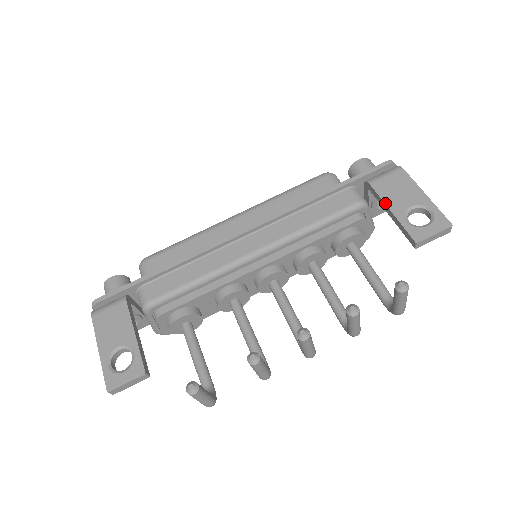
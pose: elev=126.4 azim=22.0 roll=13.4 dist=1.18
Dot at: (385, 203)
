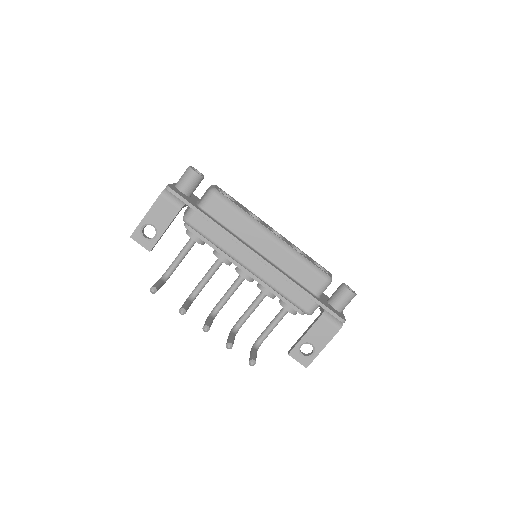
Dot at: (309, 330)
